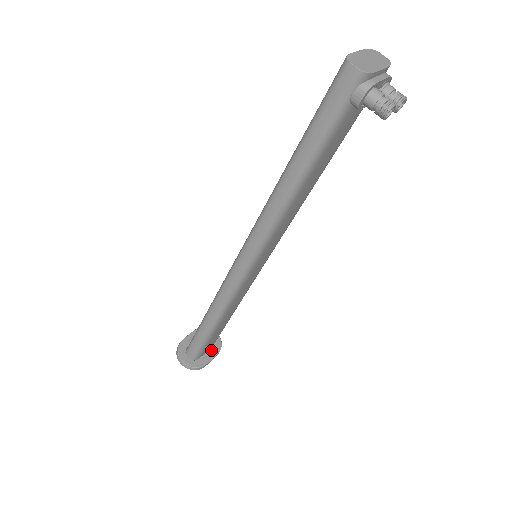
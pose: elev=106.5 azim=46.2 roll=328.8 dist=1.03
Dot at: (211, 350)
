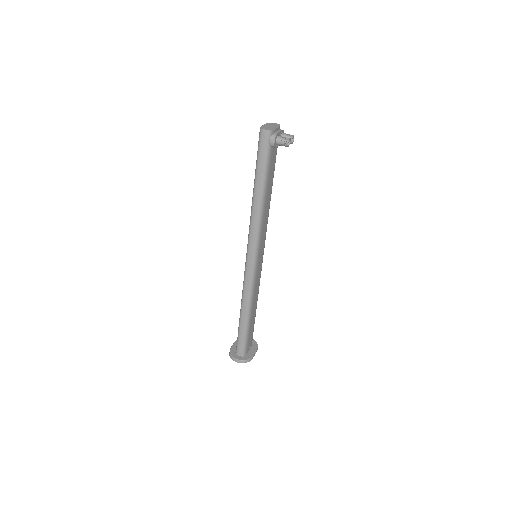
Dot at: (252, 348)
